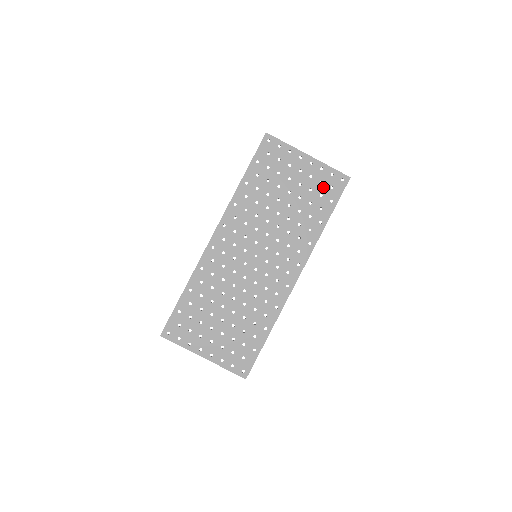
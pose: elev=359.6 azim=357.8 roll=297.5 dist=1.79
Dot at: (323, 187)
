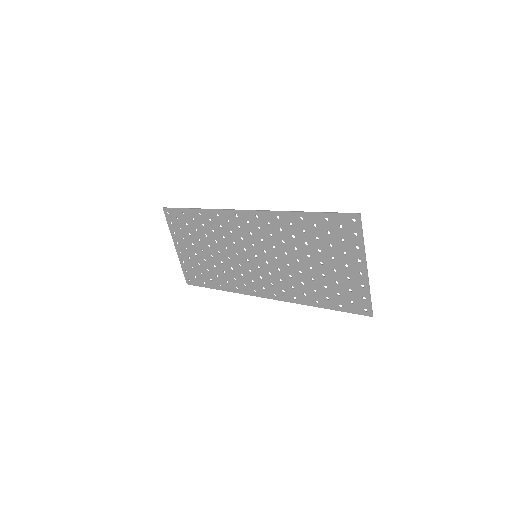
Dot at: (347, 294)
